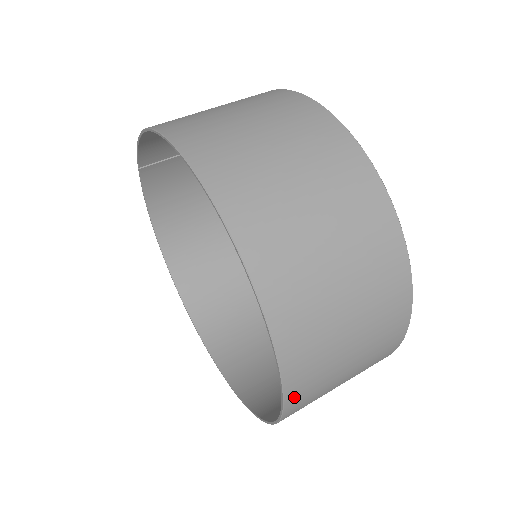
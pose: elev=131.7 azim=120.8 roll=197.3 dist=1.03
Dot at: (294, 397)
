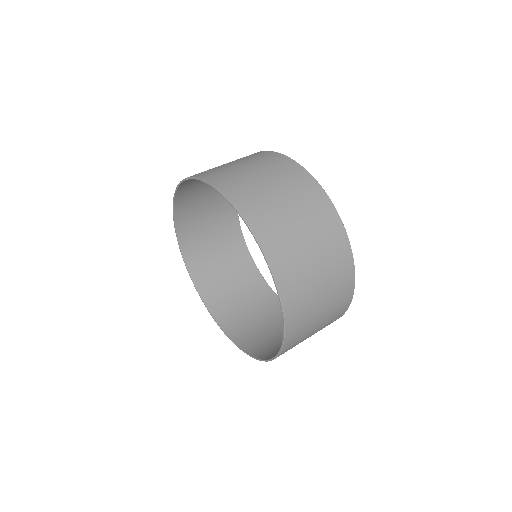
Dot at: occluded
